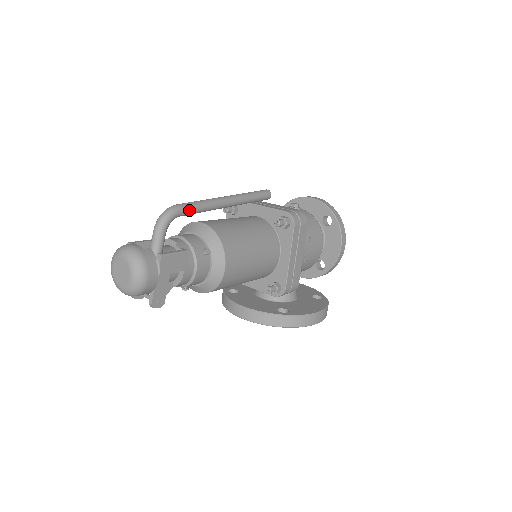
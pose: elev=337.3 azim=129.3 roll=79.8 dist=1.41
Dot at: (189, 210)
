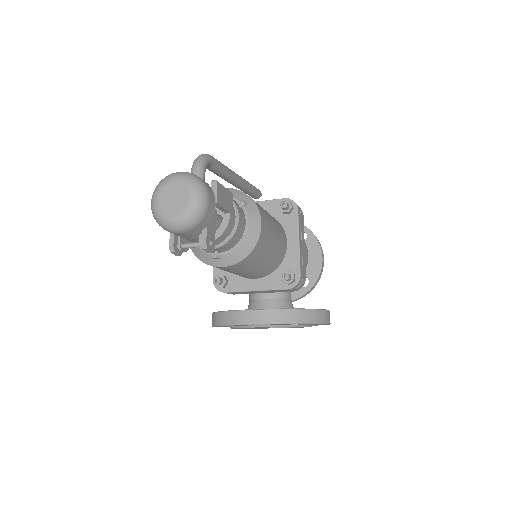
Dot at: (218, 163)
